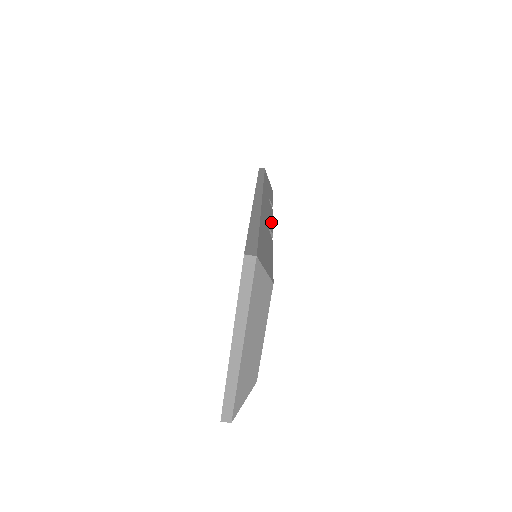
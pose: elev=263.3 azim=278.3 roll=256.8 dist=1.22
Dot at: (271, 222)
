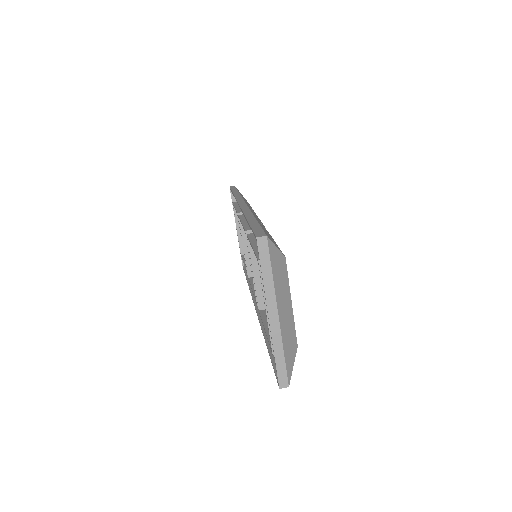
Dot at: occluded
